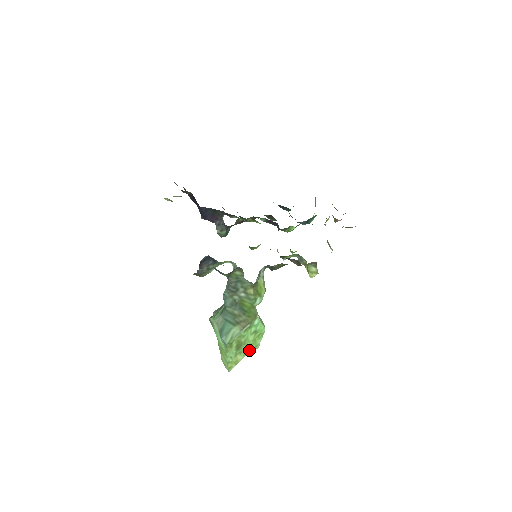
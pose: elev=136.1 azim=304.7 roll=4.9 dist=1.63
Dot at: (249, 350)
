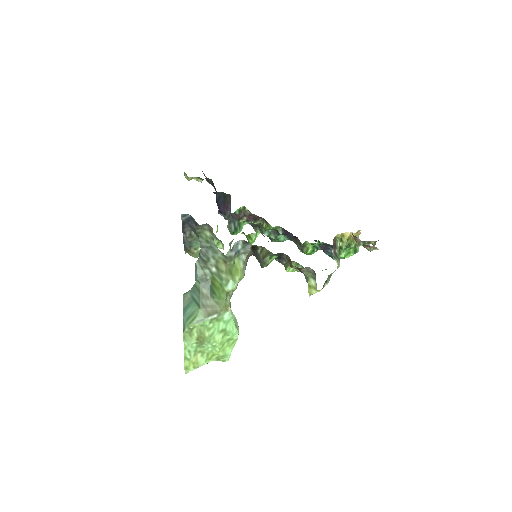
Dot at: (215, 356)
